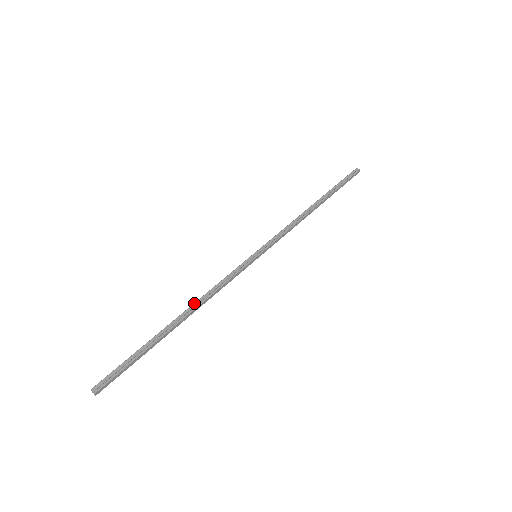
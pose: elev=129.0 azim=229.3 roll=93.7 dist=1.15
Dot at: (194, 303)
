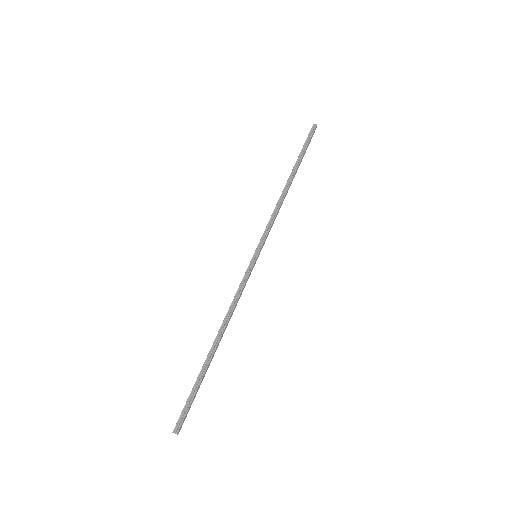
Dot at: (222, 324)
